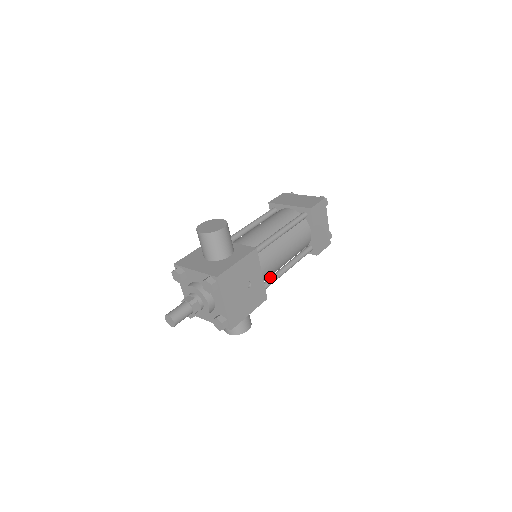
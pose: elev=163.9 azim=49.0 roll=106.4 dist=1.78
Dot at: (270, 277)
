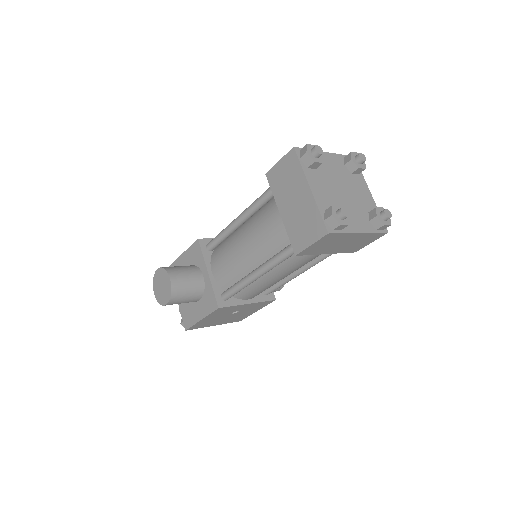
Dot at: occluded
